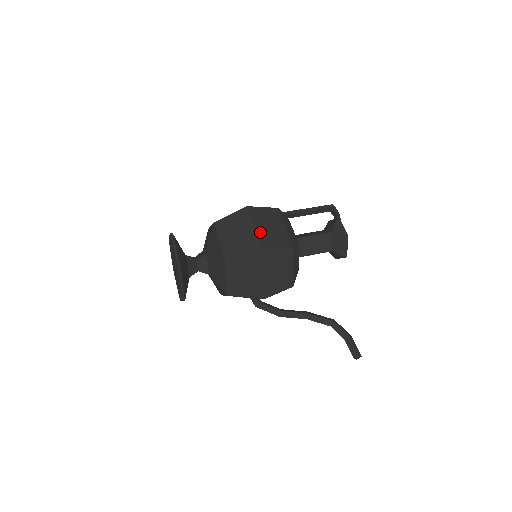
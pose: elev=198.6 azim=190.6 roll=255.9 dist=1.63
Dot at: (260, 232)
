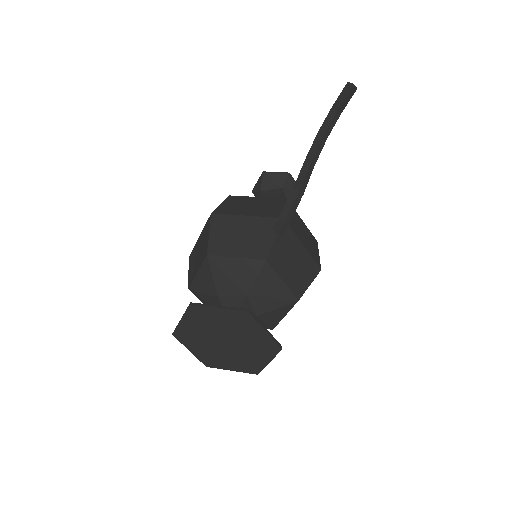
Dot at: occluded
